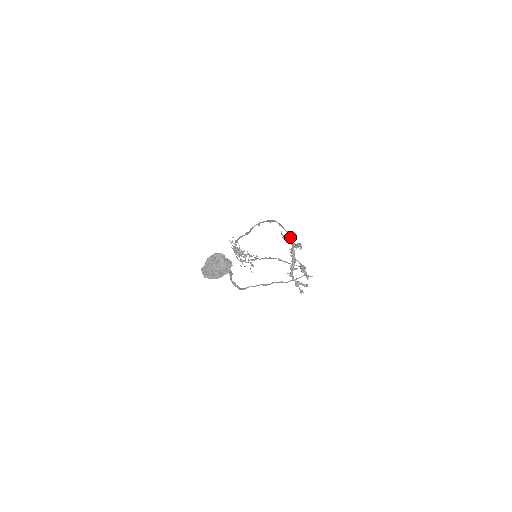
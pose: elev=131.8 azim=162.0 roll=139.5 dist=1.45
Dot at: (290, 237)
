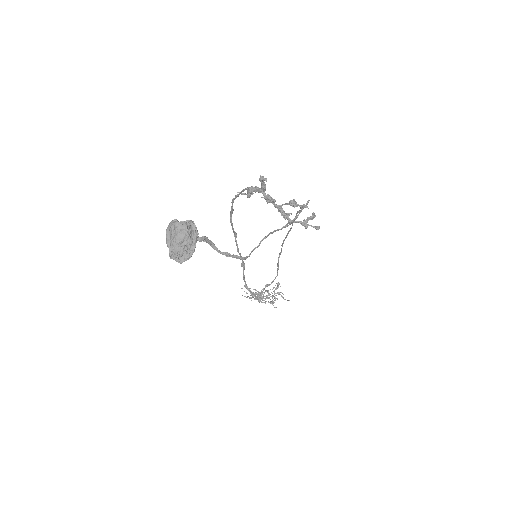
Dot at: (251, 187)
